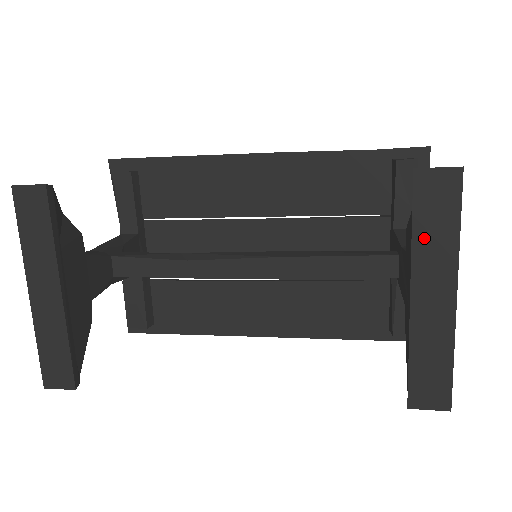
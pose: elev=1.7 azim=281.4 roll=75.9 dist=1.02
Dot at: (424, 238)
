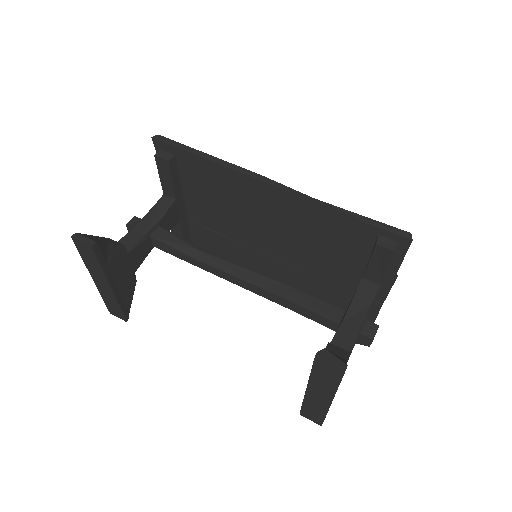
Dot at: (317, 378)
